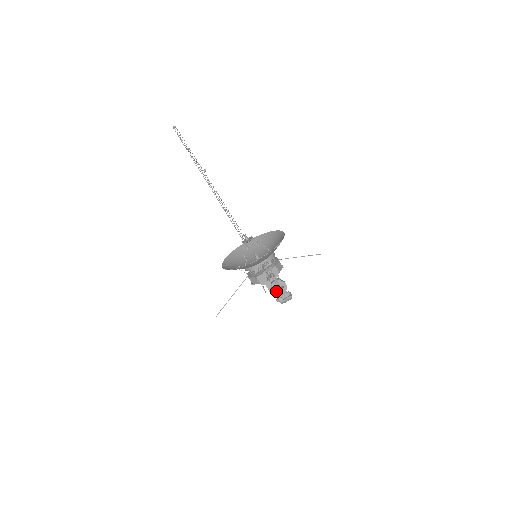
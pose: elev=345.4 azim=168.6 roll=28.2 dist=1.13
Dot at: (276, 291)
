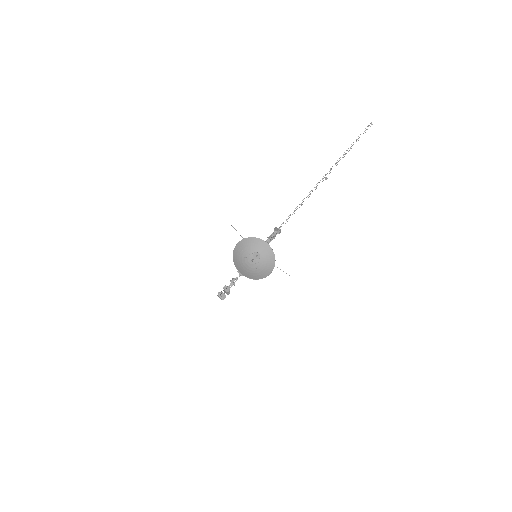
Dot at: occluded
